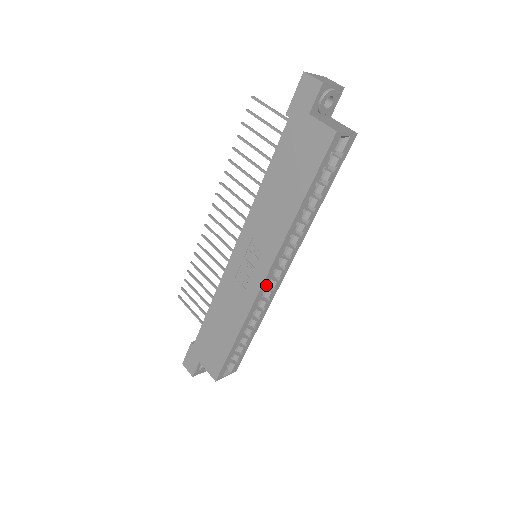
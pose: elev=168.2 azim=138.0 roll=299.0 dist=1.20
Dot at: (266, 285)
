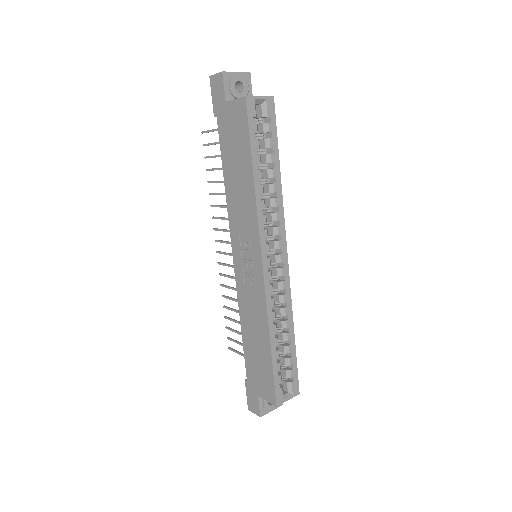
Dot at: (269, 272)
